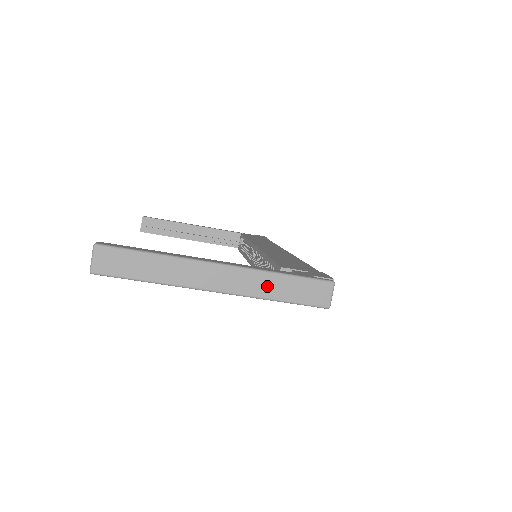
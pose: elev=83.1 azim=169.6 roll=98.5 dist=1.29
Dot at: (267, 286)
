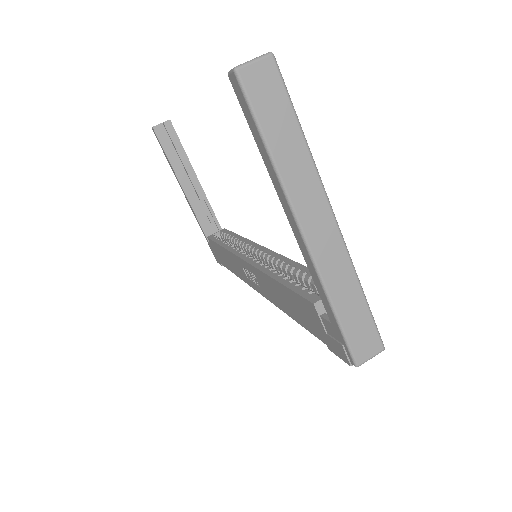
Dot at: (343, 286)
